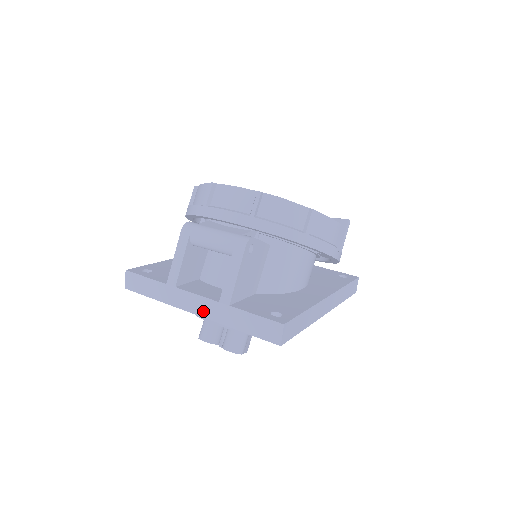
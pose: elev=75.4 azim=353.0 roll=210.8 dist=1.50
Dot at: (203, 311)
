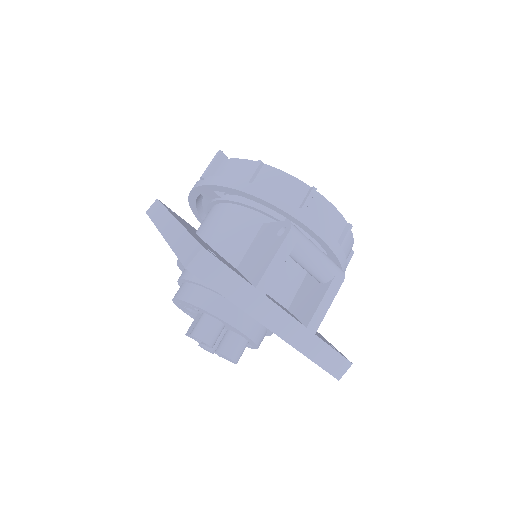
Dot at: (284, 331)
